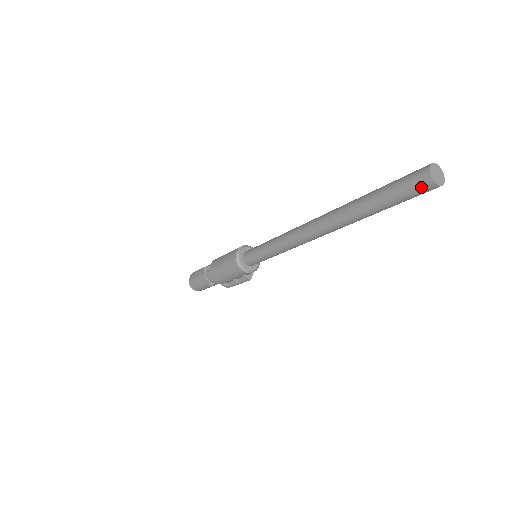
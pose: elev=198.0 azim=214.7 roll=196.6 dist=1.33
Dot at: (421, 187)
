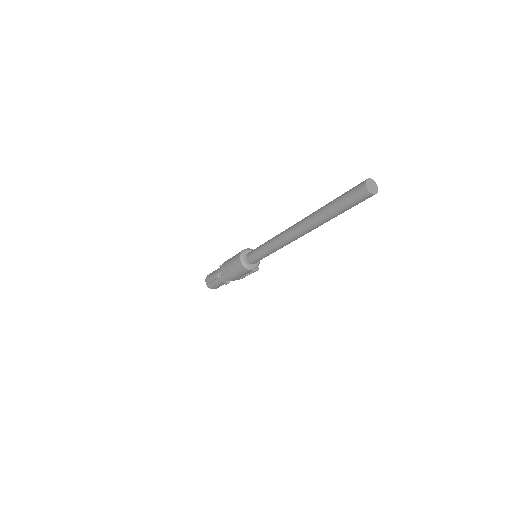
Dot at: (365, 198)
